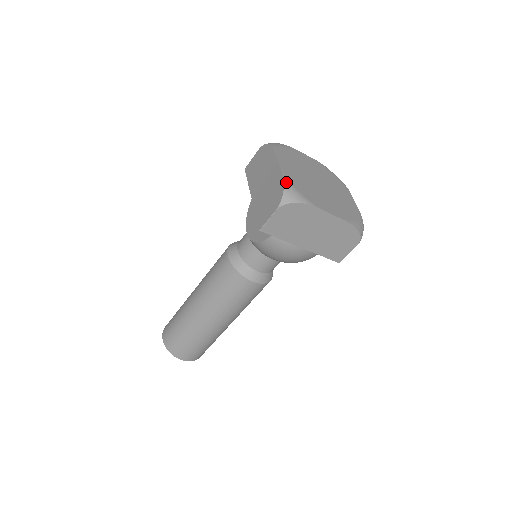
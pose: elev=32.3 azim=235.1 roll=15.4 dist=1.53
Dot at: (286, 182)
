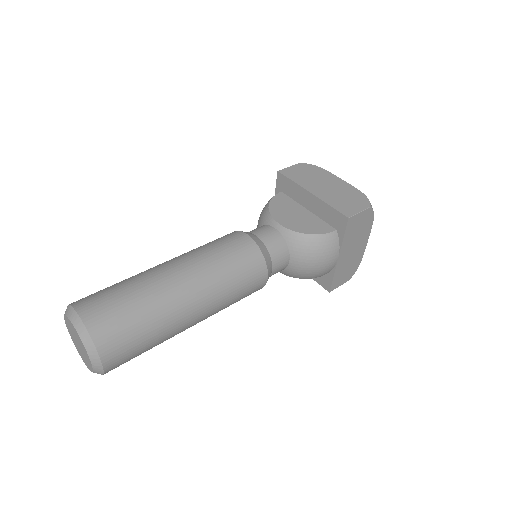
Dot at: (363, 195)
